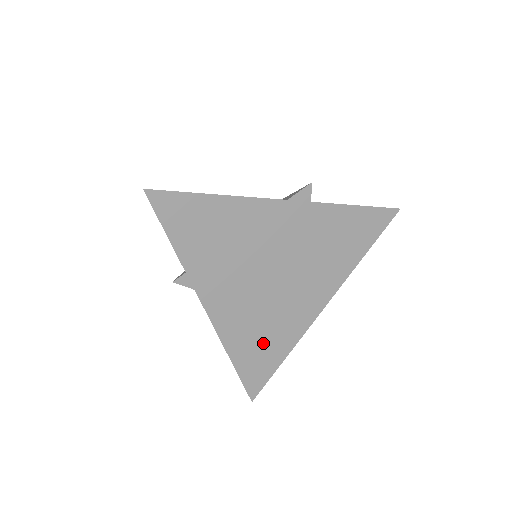
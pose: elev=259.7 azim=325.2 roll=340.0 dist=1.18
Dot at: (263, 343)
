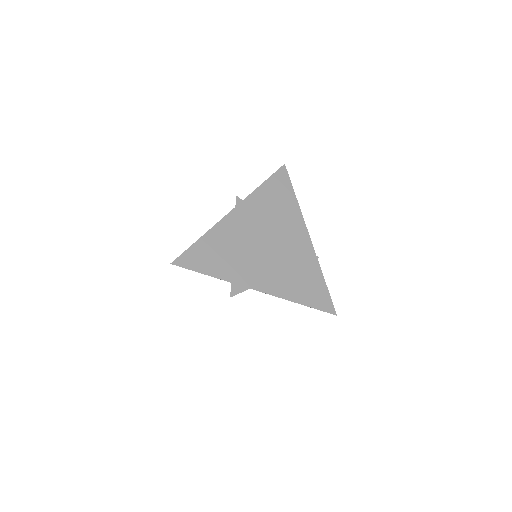
Dot at: (304, 281)
